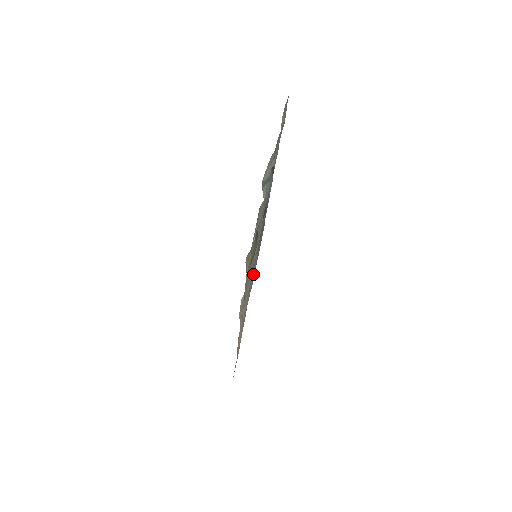
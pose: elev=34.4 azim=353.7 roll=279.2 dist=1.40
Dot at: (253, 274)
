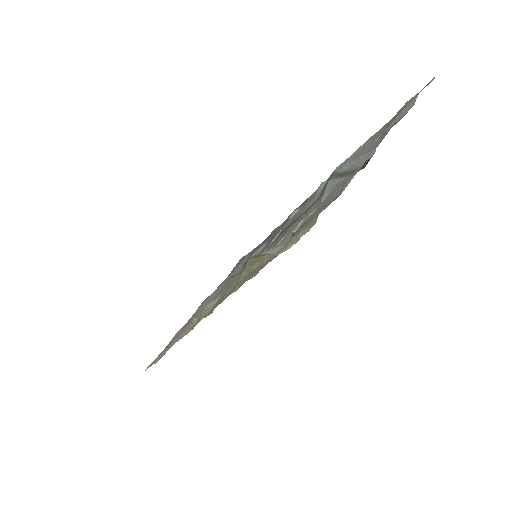
Dot at: occluded
